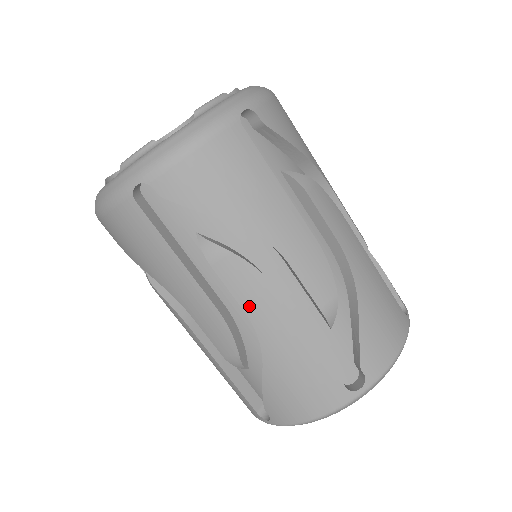
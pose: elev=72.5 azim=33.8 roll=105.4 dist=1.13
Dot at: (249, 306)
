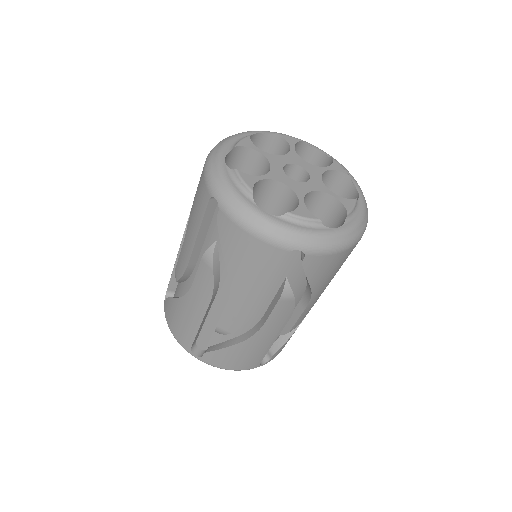
Dot at: (196, 286)
